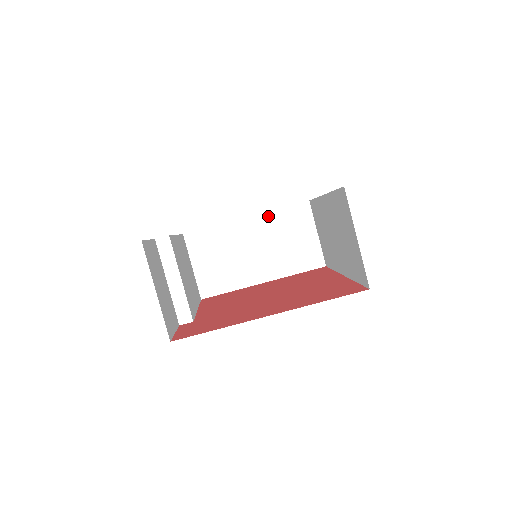
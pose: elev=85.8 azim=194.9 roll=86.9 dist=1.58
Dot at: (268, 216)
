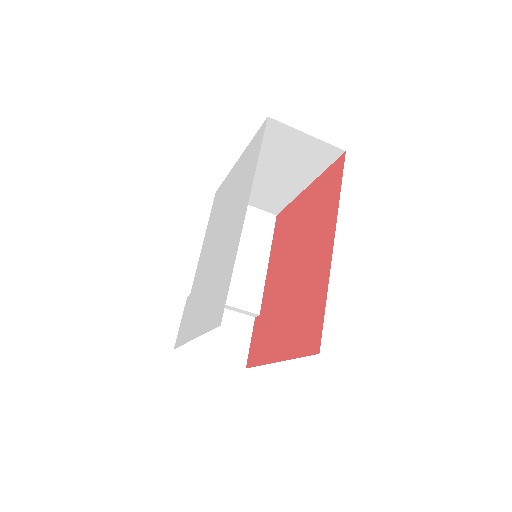
Dot at: occluded
